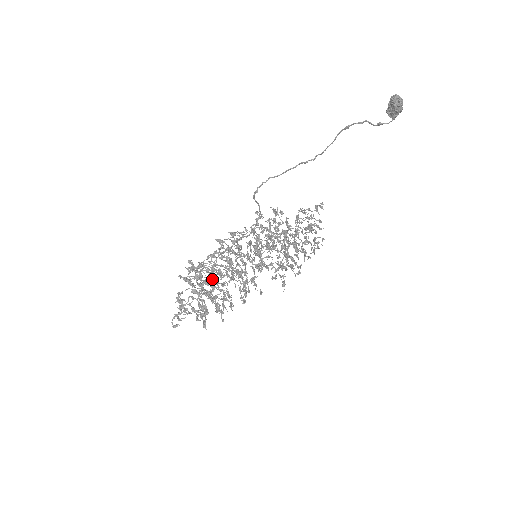
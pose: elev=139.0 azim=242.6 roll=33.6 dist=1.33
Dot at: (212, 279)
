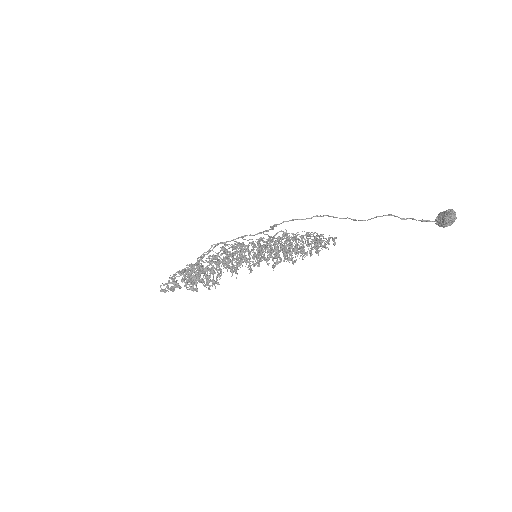
Dot at: (207, 258)
